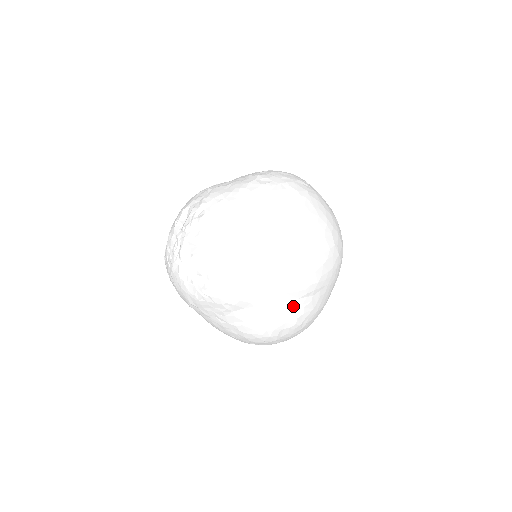
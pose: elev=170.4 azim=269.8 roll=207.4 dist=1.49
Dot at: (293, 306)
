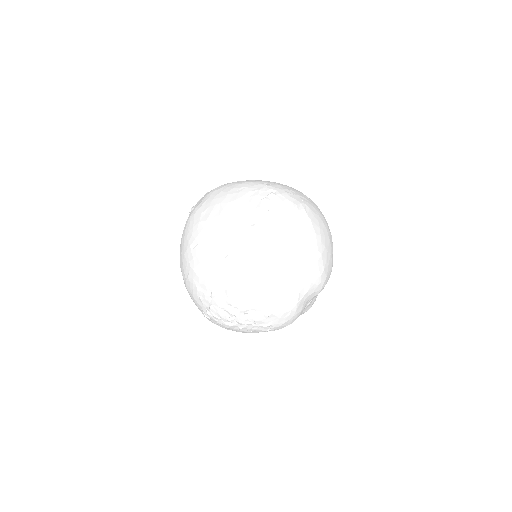
Dot at: occluded
